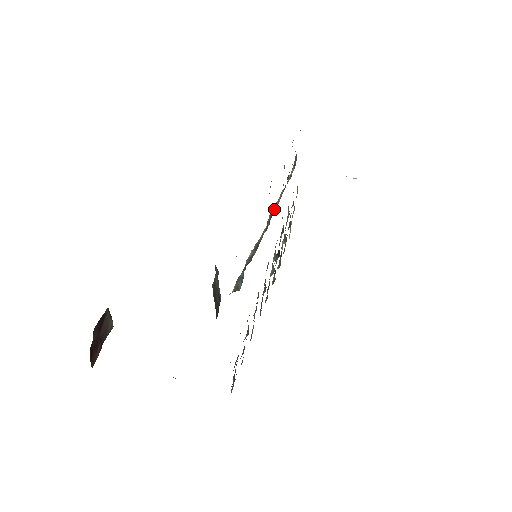
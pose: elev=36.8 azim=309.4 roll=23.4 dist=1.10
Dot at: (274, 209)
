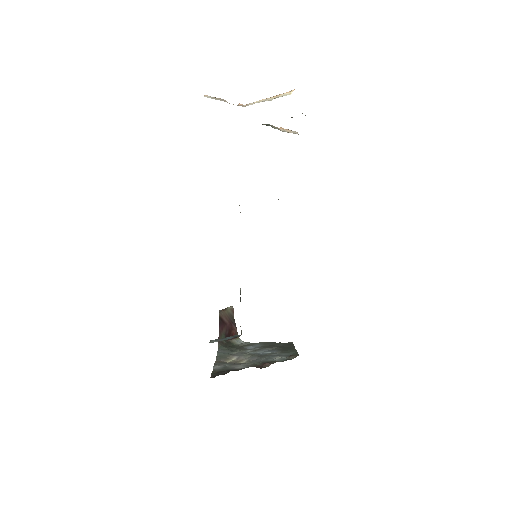
Dot at: occluded
